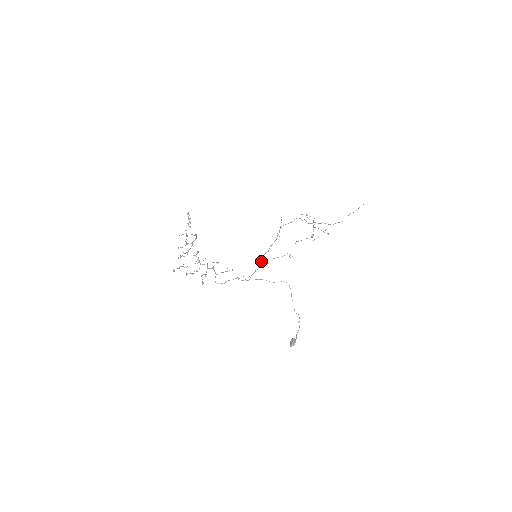
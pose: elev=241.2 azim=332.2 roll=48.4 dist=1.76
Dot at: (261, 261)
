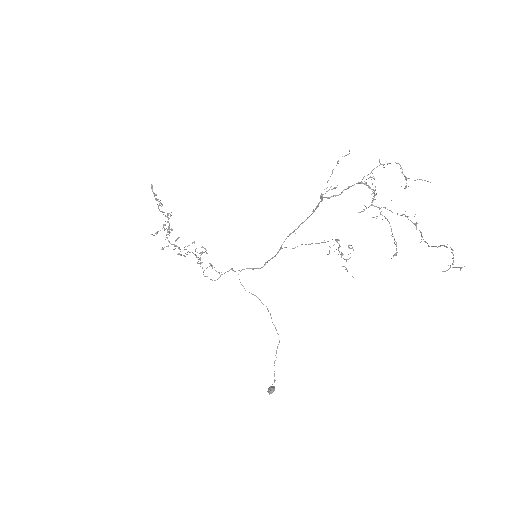
Dot at: (280, 248)
